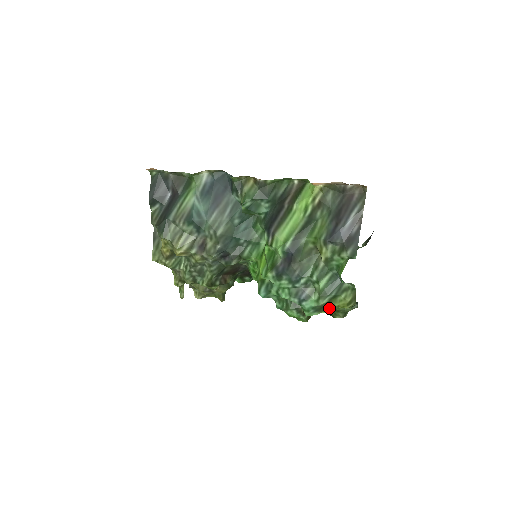
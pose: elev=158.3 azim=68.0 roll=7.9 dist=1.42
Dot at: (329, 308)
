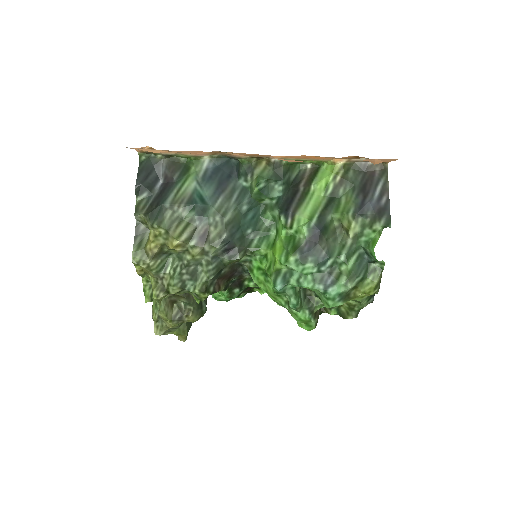
Dot at: (353, 297)
